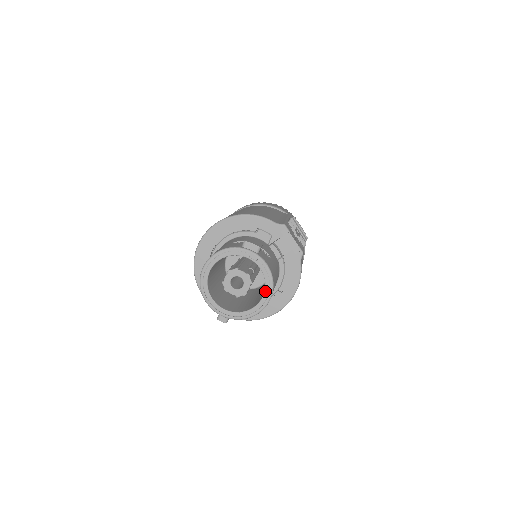
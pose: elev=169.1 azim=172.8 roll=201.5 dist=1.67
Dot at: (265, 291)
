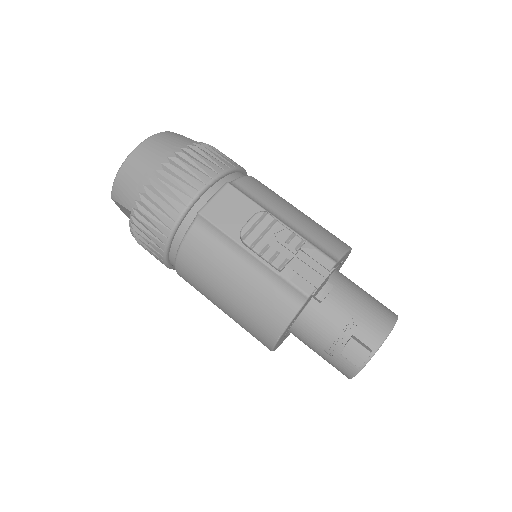
Dot at: occluded
